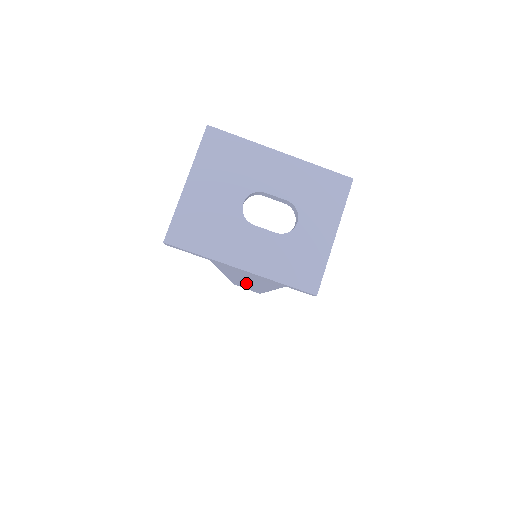
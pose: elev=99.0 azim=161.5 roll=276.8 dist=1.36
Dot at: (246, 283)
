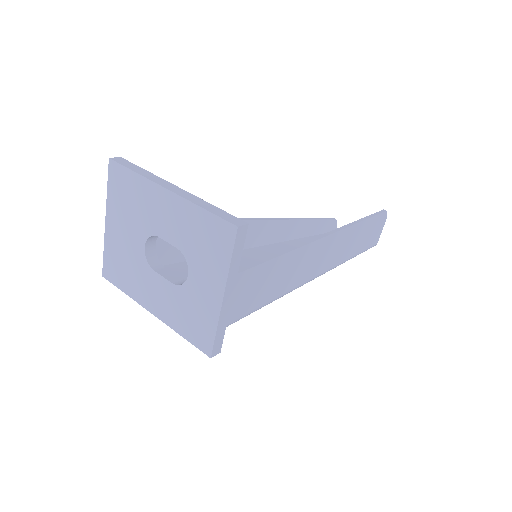
Dot at: occluded
